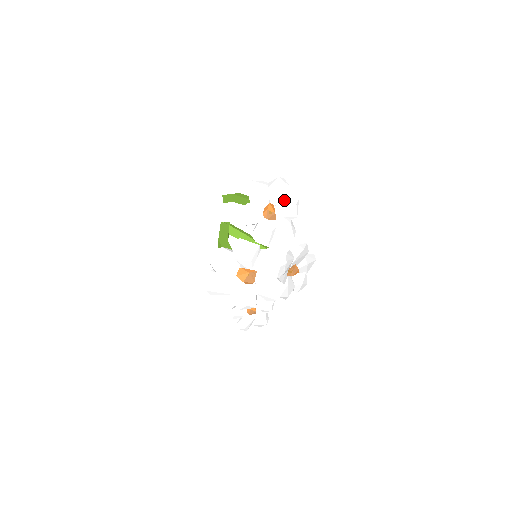
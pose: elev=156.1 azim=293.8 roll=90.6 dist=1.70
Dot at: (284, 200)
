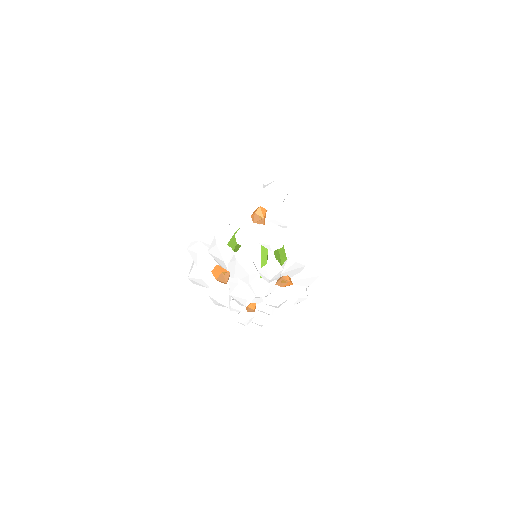
Dot at: (277, 206)
